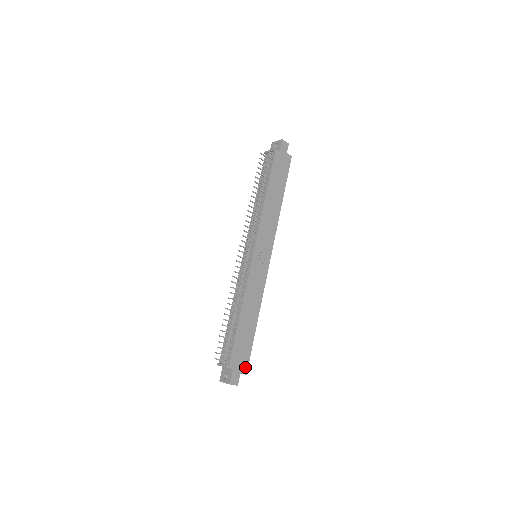
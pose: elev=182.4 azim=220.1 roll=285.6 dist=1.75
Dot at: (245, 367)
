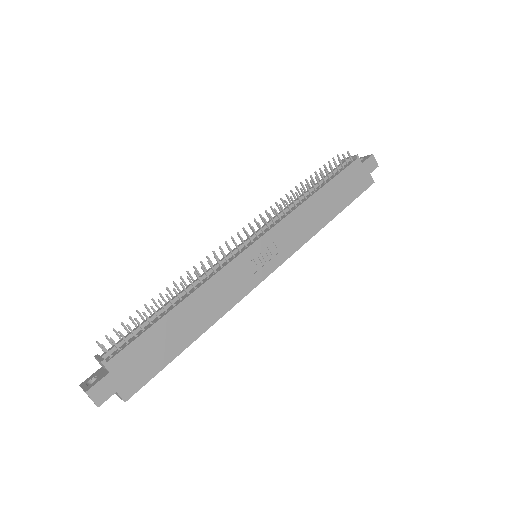
Dot at: (131, 388)
